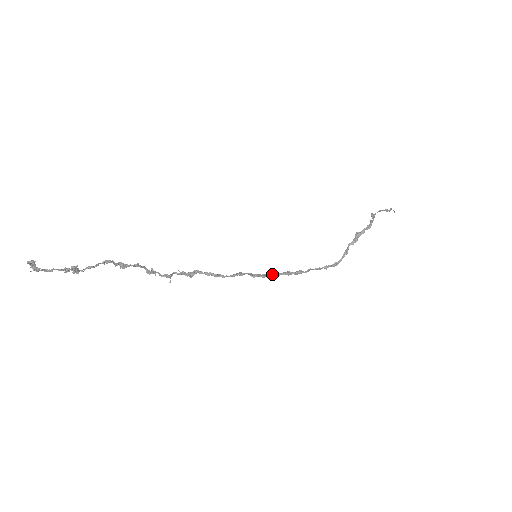
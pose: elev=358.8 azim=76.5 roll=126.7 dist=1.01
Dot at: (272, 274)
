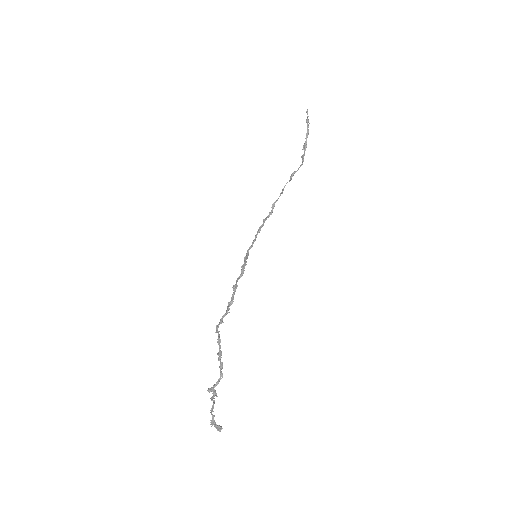
Dot at: occluded
